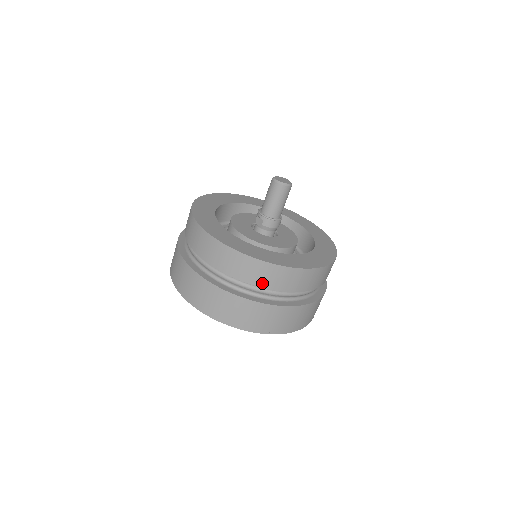
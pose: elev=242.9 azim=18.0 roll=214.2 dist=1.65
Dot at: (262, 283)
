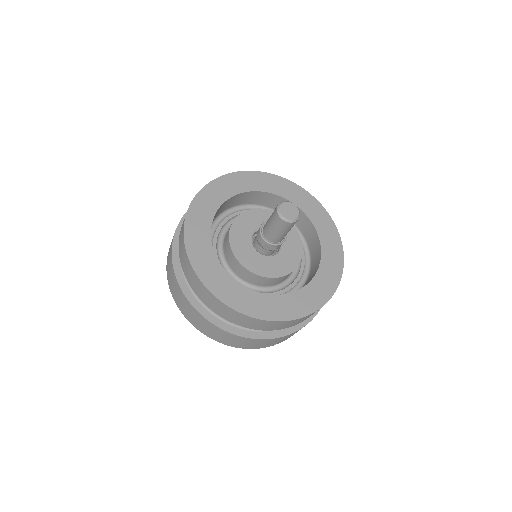
Dot at: occluded
